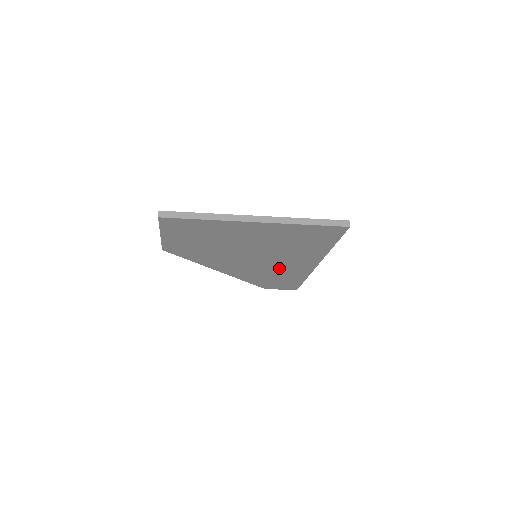
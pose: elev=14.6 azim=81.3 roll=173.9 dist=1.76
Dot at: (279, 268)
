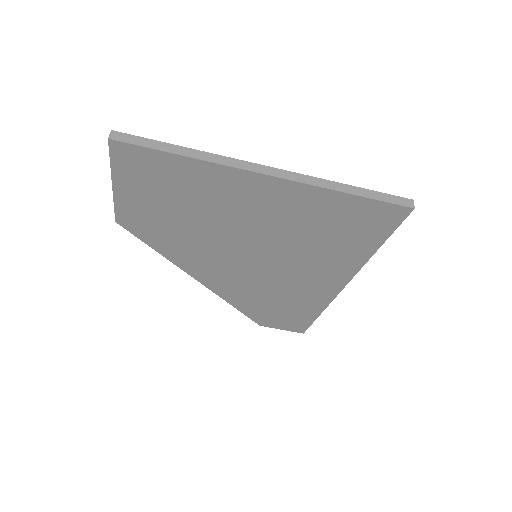
Dot at: (286, 287)
